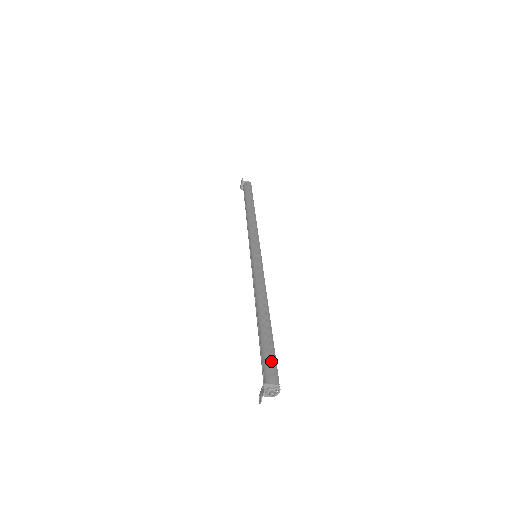
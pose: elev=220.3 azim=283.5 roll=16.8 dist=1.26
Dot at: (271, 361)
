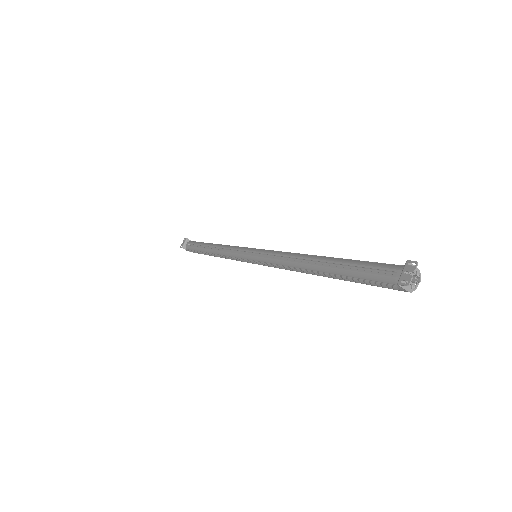
Dot at: occluded
